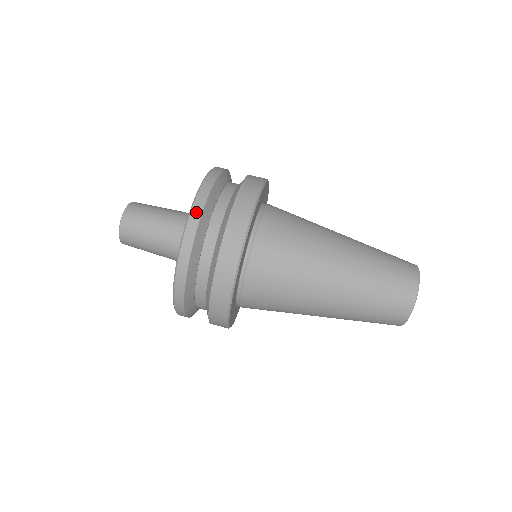
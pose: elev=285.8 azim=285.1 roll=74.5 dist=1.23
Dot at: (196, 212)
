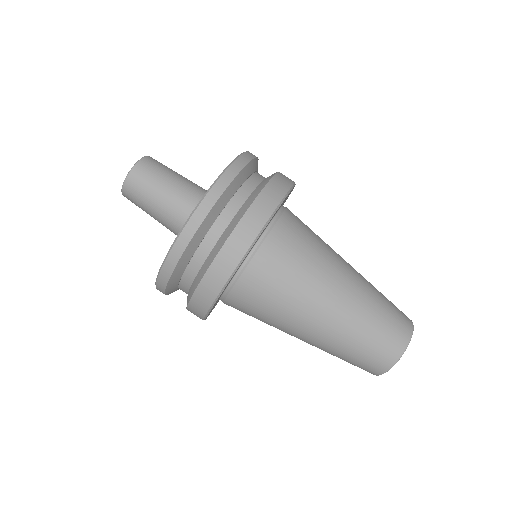
Dot at: (215, 192)
